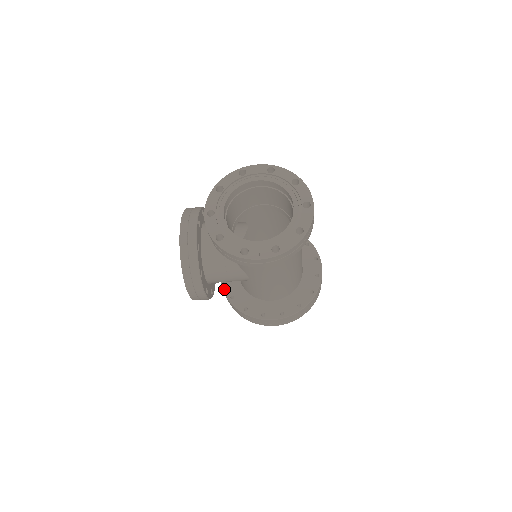
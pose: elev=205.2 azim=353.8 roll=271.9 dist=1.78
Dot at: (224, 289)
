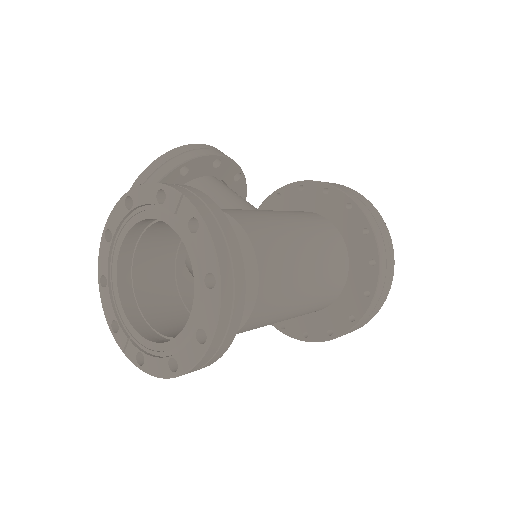
Dot at: occluded
